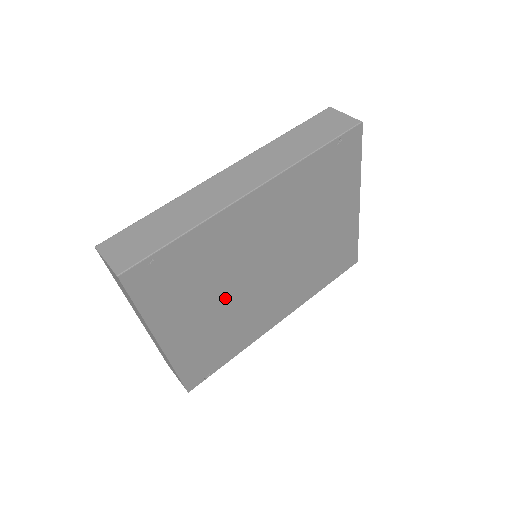
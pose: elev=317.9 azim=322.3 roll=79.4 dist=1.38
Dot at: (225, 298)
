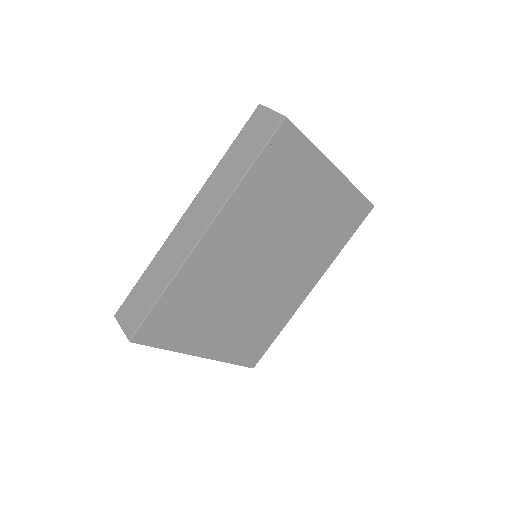
Dot at: (238, 305)
